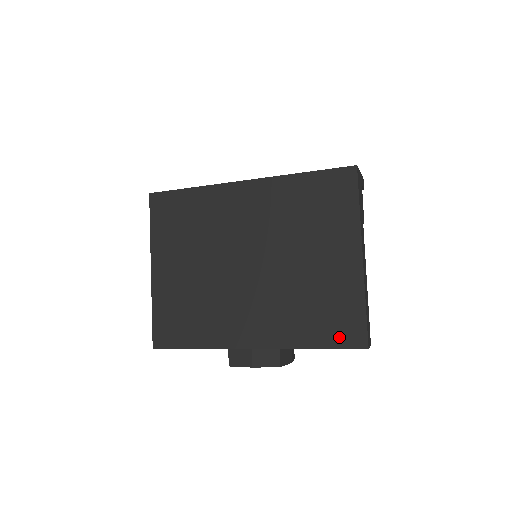
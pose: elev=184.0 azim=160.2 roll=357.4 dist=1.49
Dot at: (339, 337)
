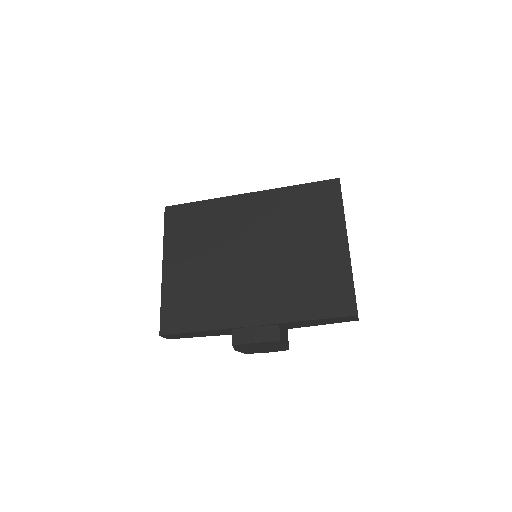
Dot at: (332, 308)
